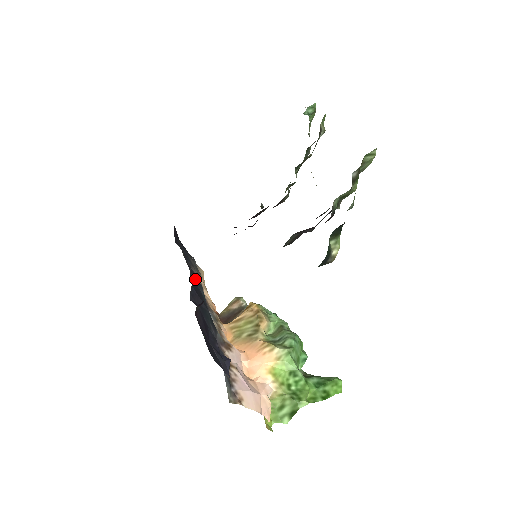
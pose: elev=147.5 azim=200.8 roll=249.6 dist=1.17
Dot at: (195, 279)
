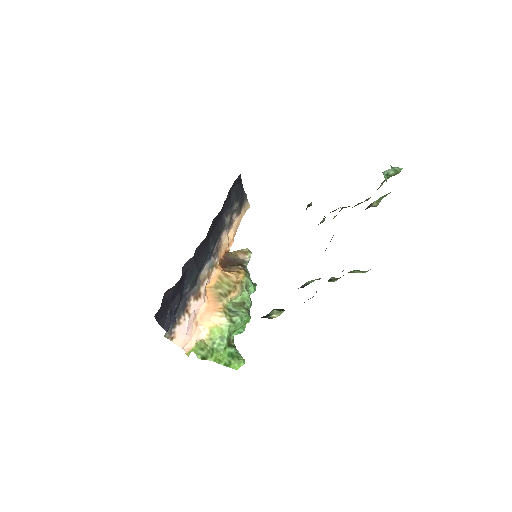
Dot at: (212, 238)
